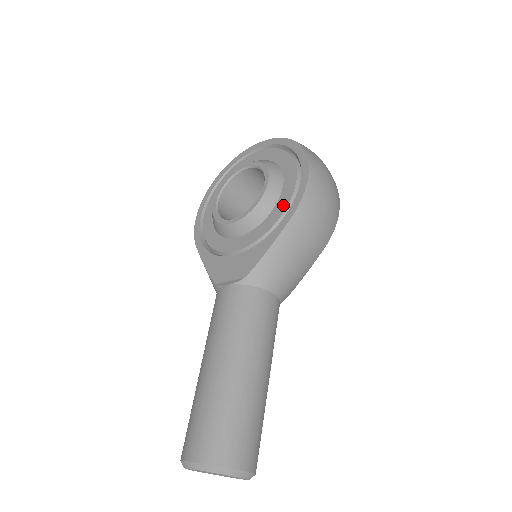
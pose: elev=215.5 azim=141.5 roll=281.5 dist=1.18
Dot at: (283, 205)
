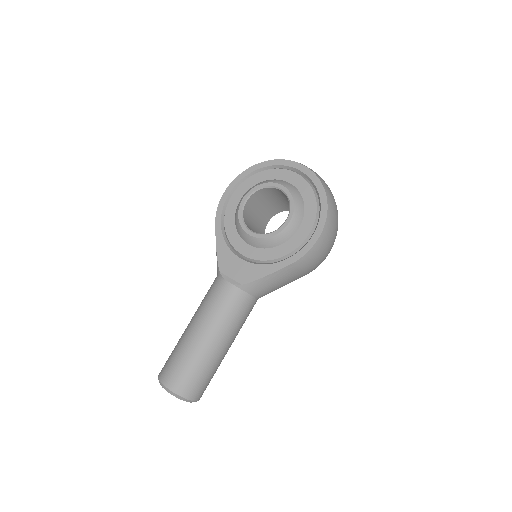
Dot at: (291, 247)
